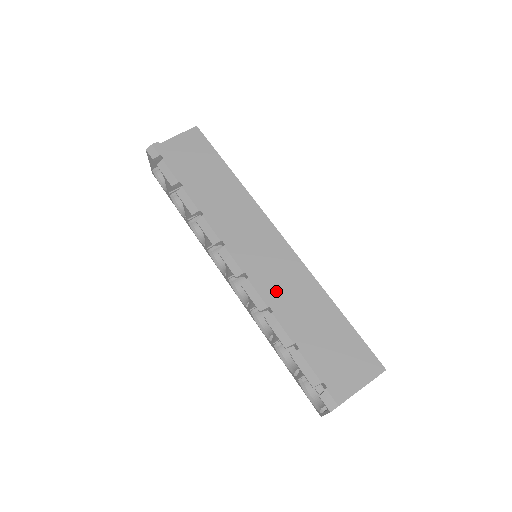
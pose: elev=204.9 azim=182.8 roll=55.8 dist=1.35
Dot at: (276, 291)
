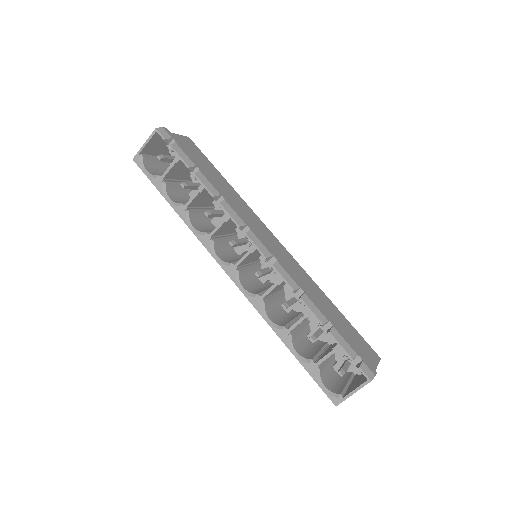
Dot at: occluded
